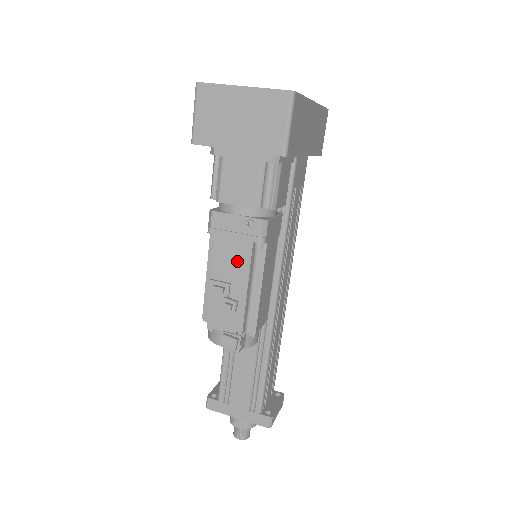
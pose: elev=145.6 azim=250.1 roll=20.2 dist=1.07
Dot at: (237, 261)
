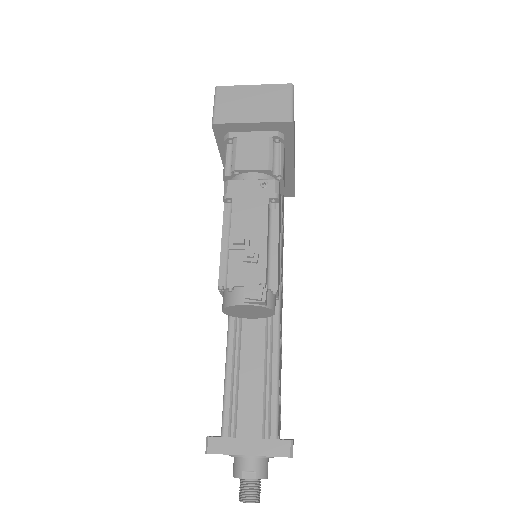
Dot at: (255, 216)
